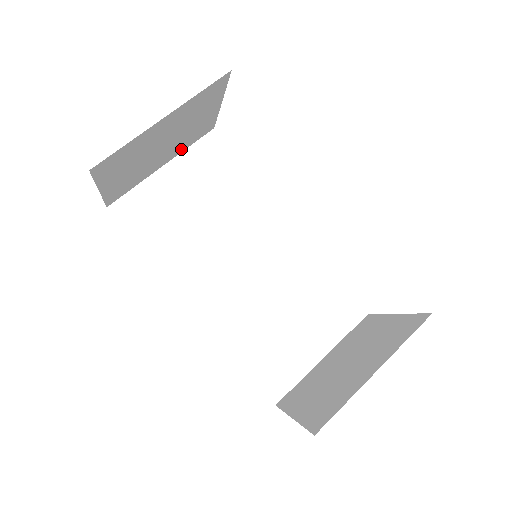
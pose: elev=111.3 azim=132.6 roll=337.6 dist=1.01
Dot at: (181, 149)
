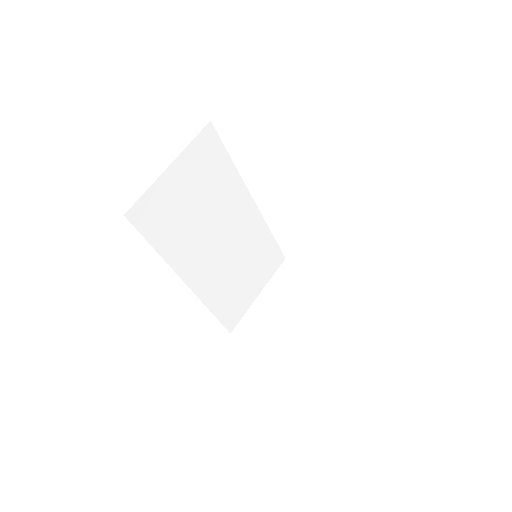
Dot at: occluded
